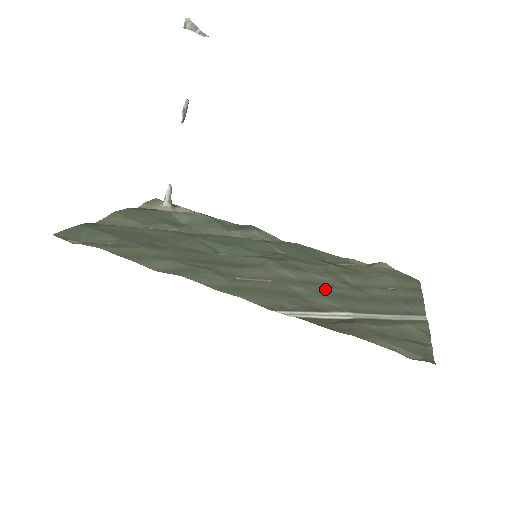
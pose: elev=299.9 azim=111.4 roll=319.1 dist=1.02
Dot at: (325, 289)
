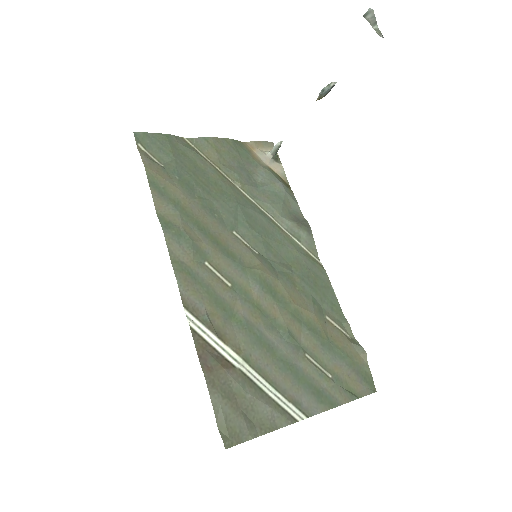
Dot at: (260, 326)
